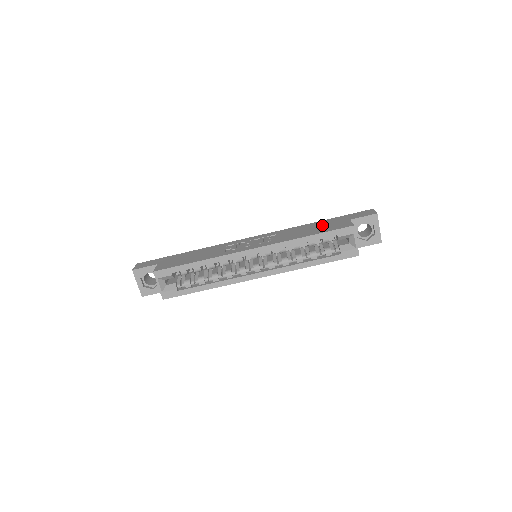
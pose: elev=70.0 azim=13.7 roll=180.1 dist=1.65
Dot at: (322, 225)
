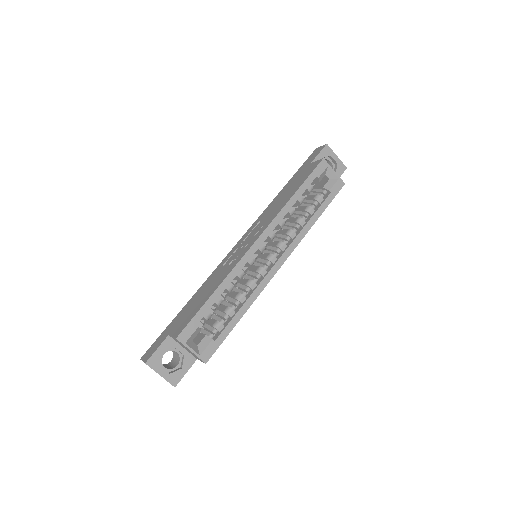
Dot at: (292, 184)
